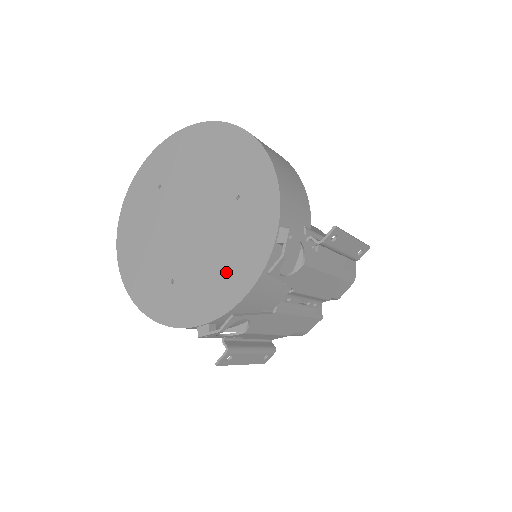
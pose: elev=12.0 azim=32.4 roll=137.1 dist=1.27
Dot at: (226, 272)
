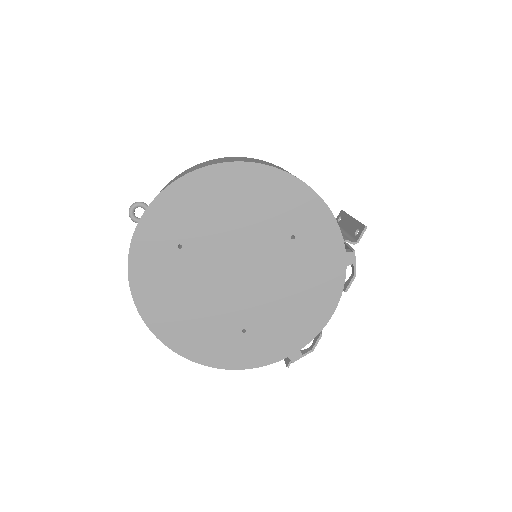
Dot at: (304, 305)
